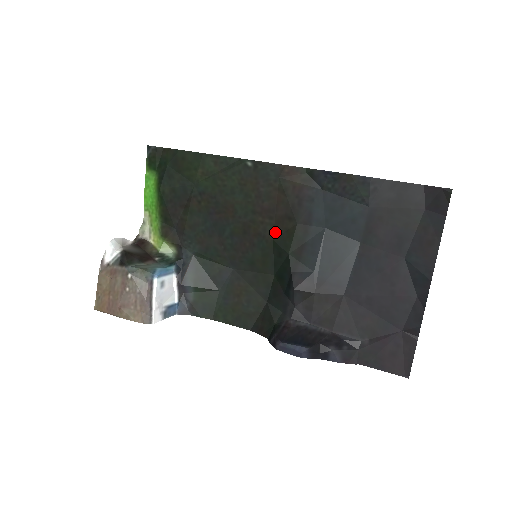
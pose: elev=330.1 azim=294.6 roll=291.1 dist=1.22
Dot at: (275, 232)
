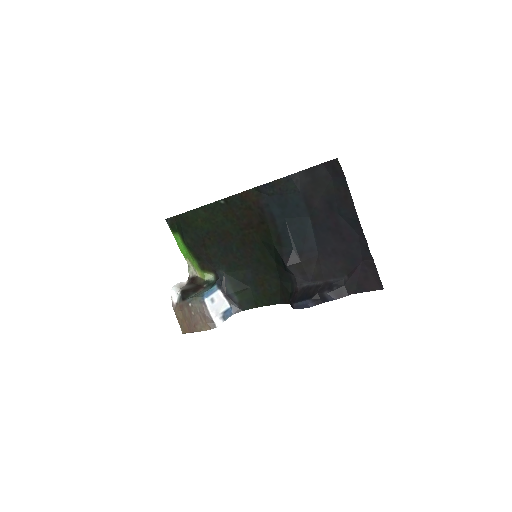
Dot at: (260, 235)
